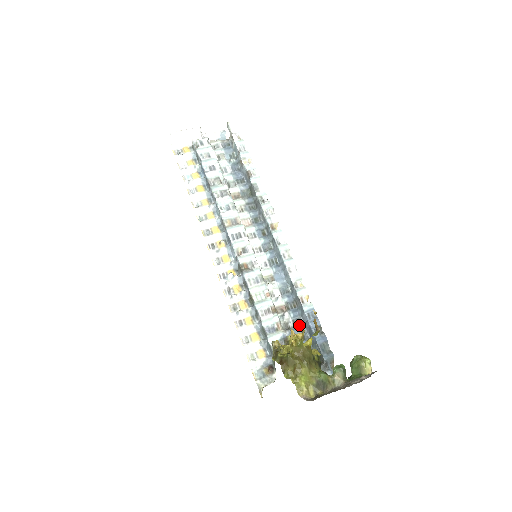
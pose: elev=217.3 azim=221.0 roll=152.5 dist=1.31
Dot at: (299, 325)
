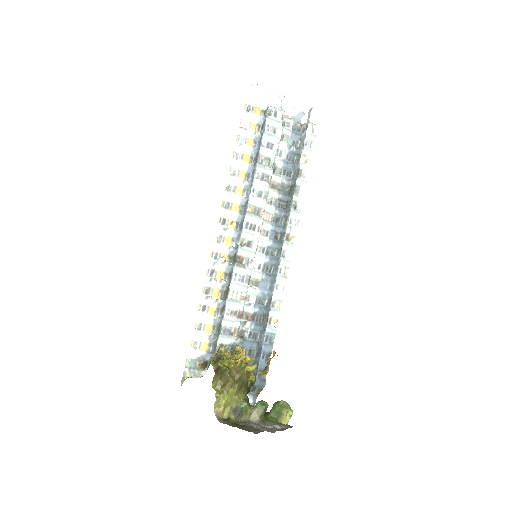
Dot at: (253, 339)
